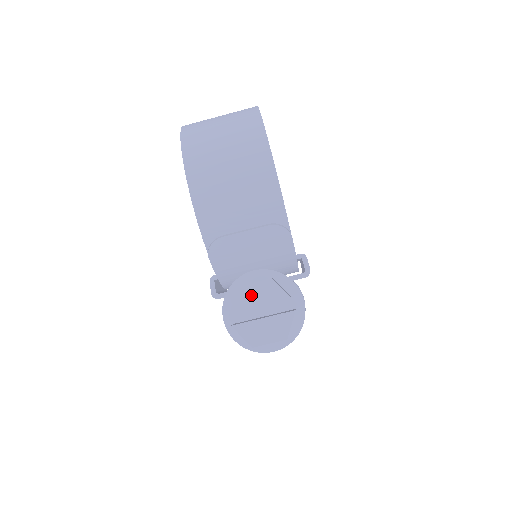
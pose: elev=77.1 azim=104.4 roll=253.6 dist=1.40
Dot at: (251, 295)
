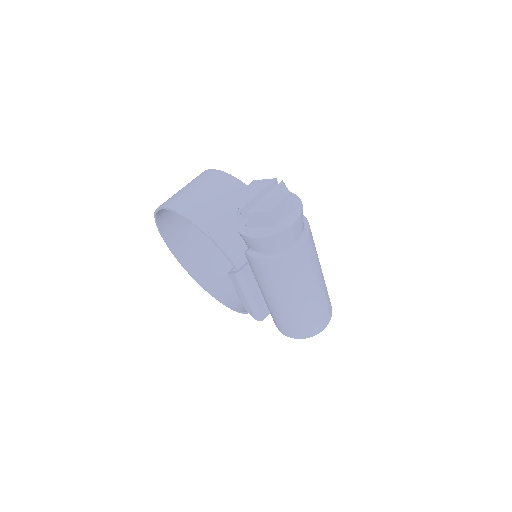
Dot at: (246, 194)
